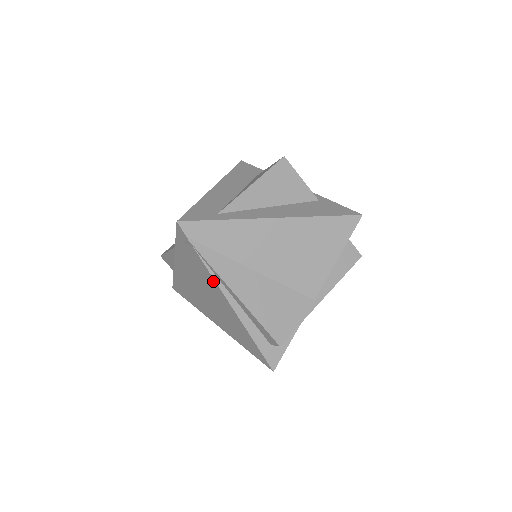
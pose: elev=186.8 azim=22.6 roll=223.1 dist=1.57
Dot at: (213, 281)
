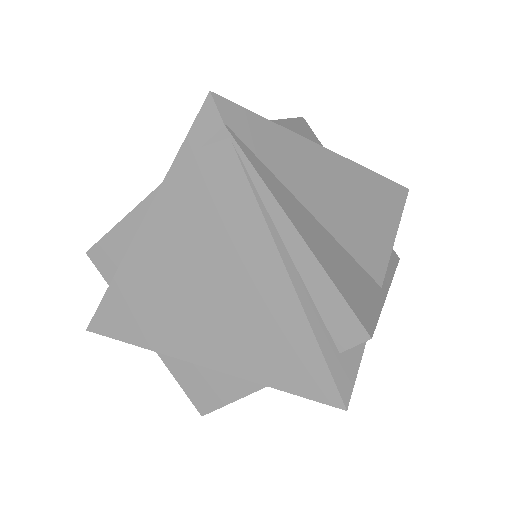
Dot at: (254, 214)
